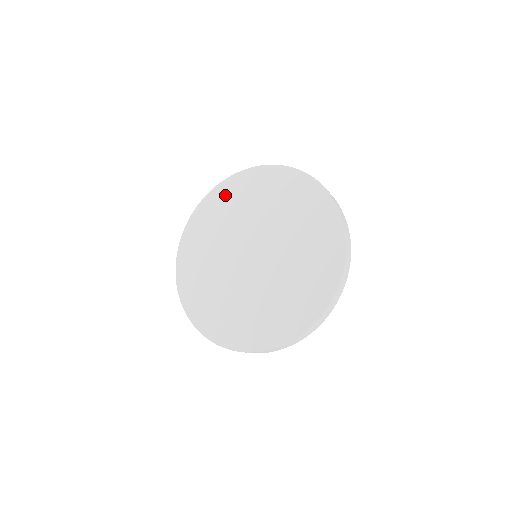
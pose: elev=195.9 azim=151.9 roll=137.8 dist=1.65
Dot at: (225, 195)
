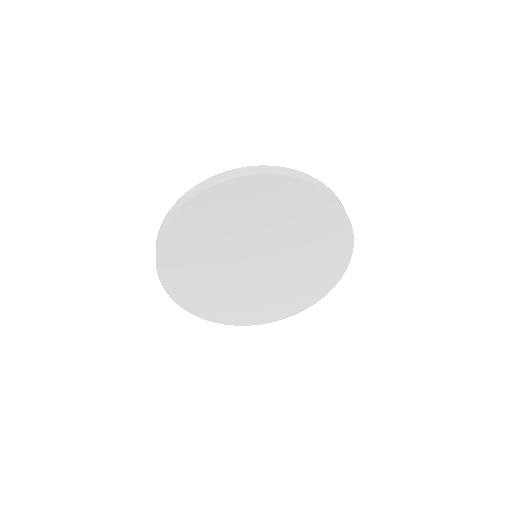
Dot at: (206, 211)
